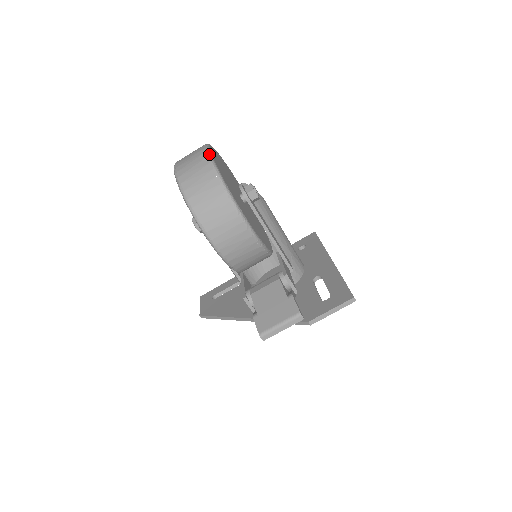
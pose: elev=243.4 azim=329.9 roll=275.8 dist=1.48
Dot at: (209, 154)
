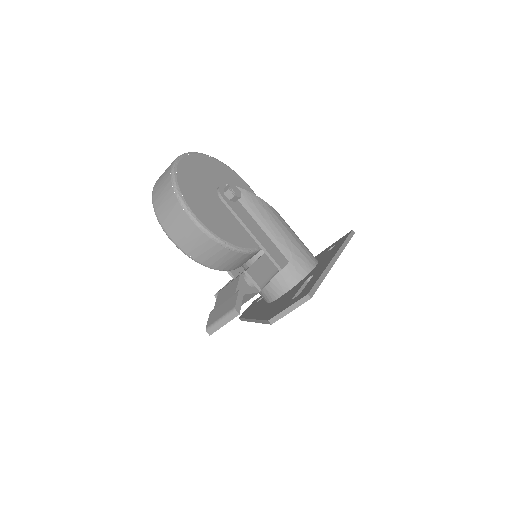
Dot at: (175, 161)
